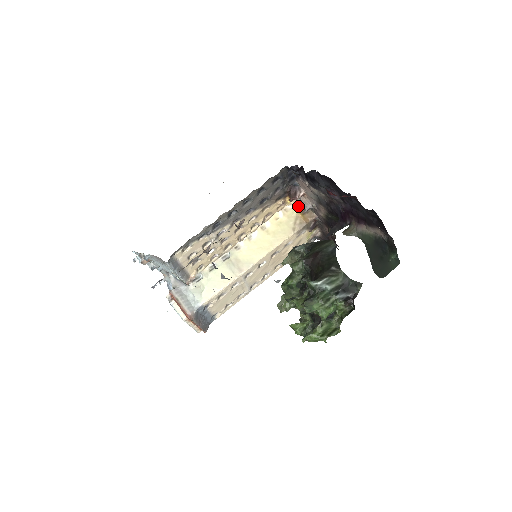
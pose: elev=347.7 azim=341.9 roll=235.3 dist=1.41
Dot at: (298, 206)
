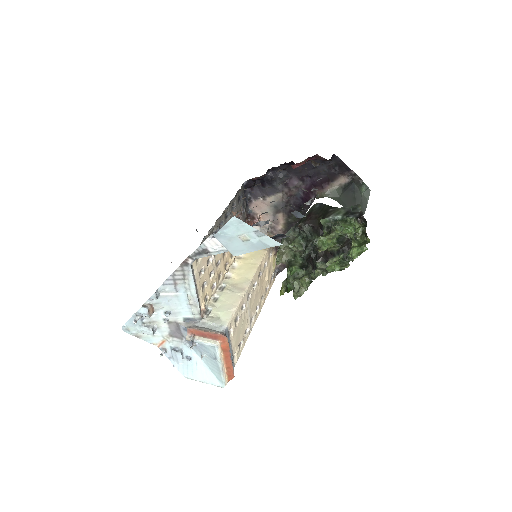
Dot at: occluded
